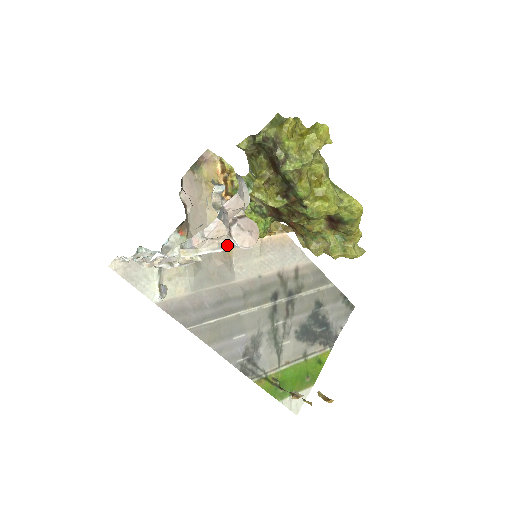
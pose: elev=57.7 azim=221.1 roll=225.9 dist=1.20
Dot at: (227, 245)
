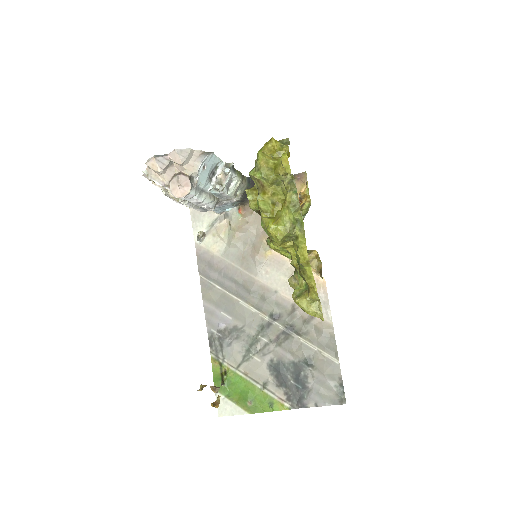
Dot at: occluded
